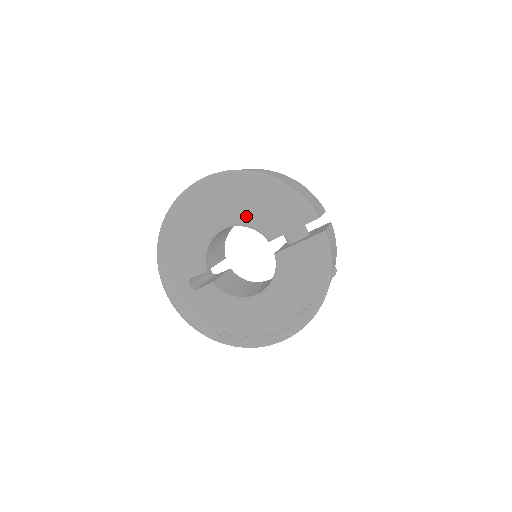
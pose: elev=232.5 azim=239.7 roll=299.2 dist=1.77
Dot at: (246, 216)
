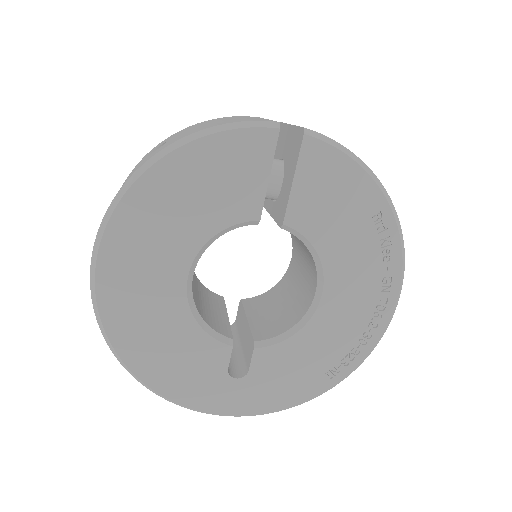
Dot at: (198, 231)
